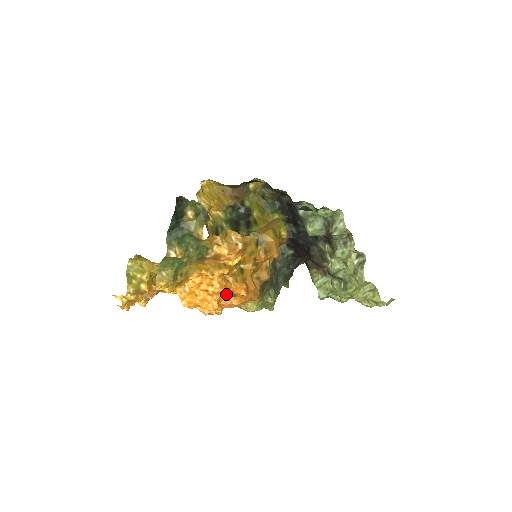
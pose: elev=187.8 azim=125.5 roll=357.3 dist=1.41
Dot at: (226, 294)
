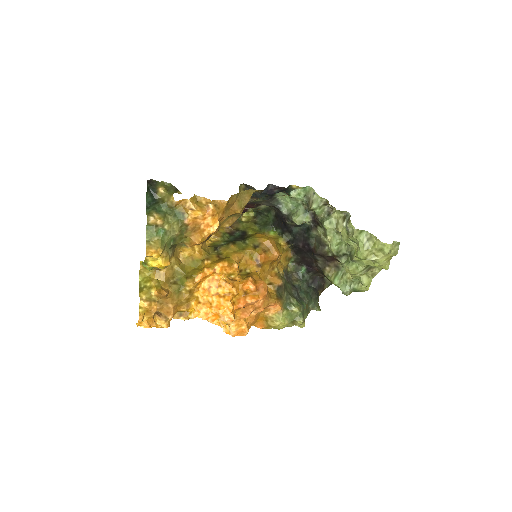
Dot at: (236, 291)
